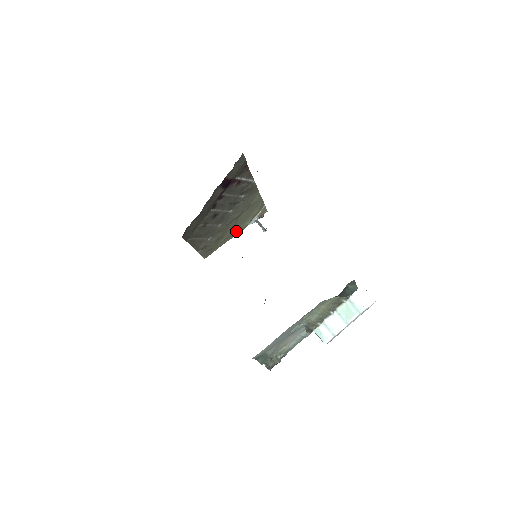
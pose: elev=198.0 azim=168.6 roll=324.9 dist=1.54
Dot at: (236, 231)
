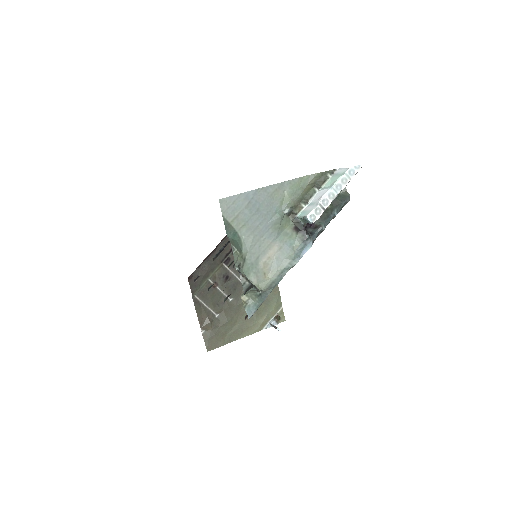
Dot at: (248, 327)
